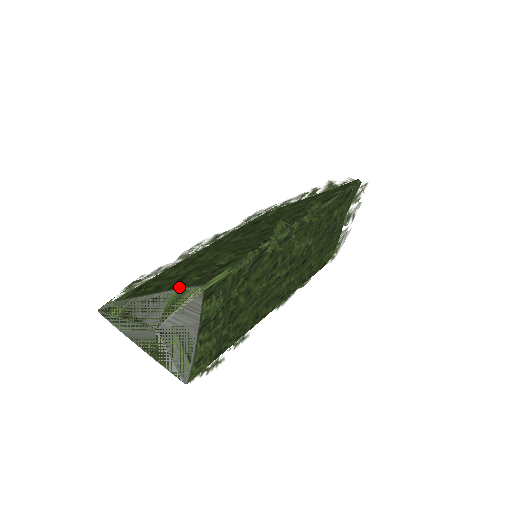
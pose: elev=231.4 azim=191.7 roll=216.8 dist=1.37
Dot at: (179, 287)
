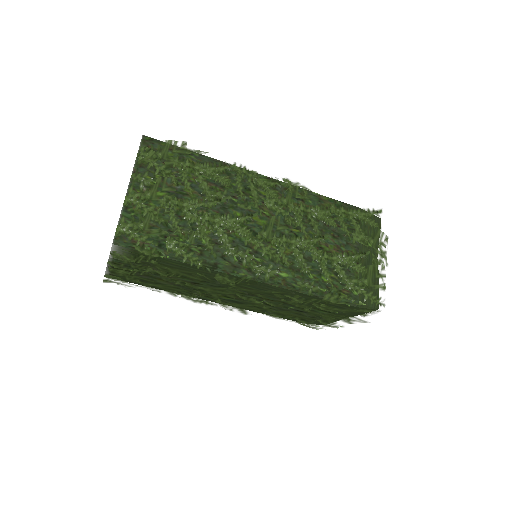
Dot at: occluded
